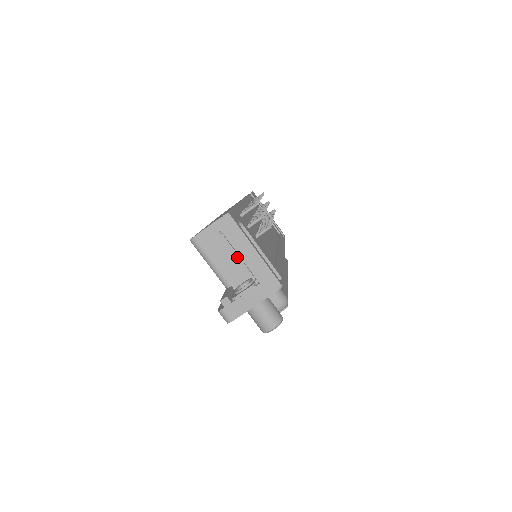
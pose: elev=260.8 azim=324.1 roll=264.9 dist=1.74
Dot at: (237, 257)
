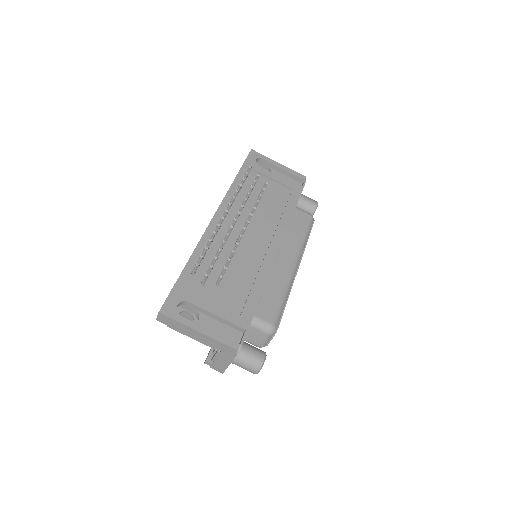
Dot at: (191, 337)
